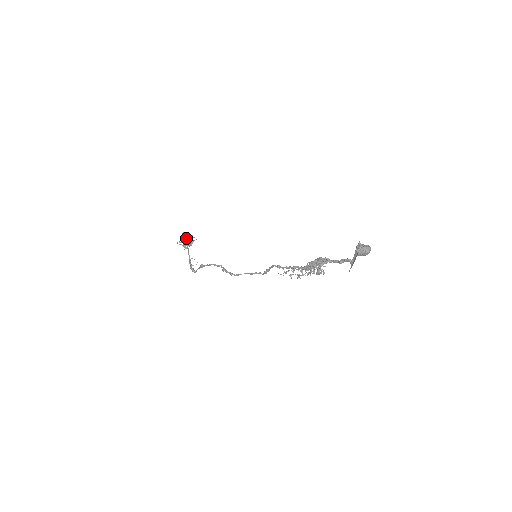
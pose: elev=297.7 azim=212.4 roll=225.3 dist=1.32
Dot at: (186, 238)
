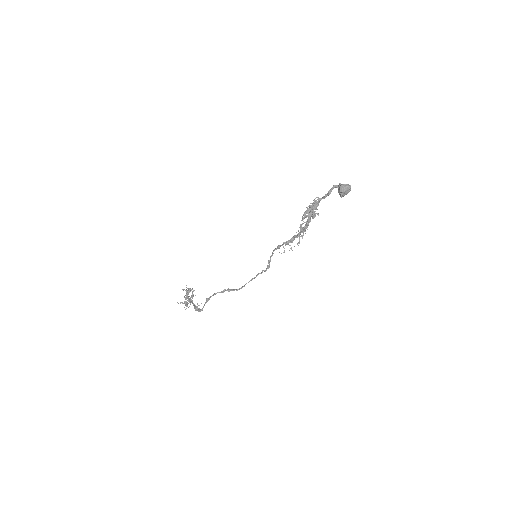
Dot at: (186, 293)
